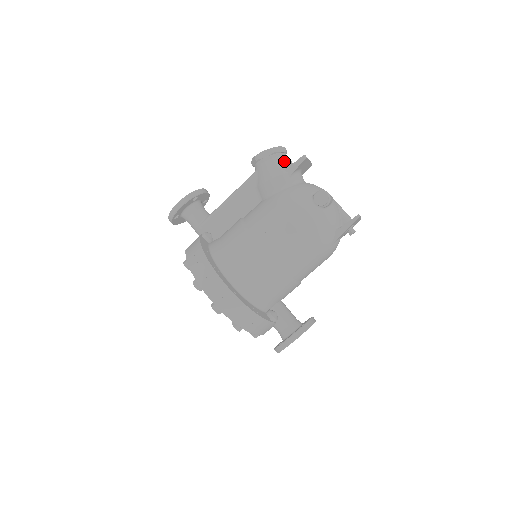
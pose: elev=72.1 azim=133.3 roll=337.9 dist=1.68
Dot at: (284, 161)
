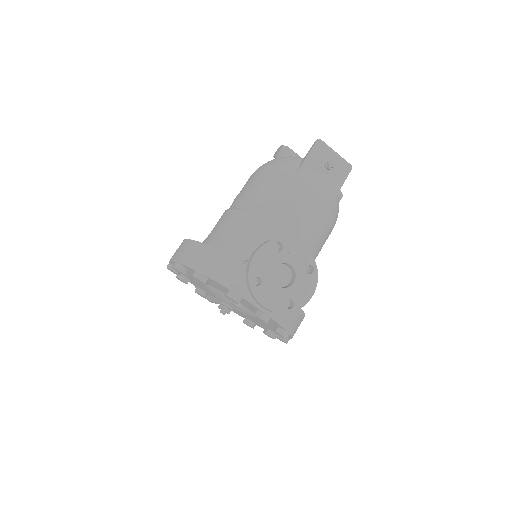
Dot at: occluded
